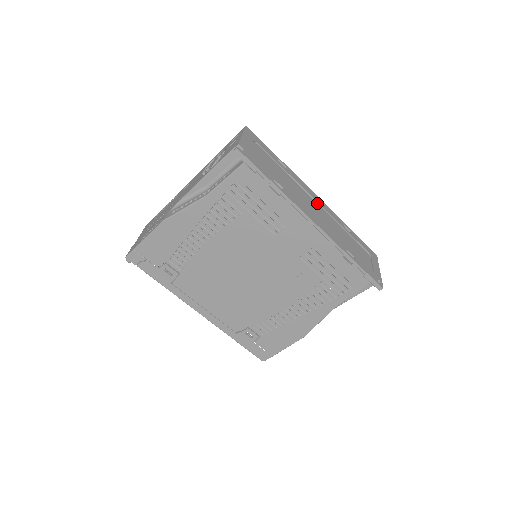
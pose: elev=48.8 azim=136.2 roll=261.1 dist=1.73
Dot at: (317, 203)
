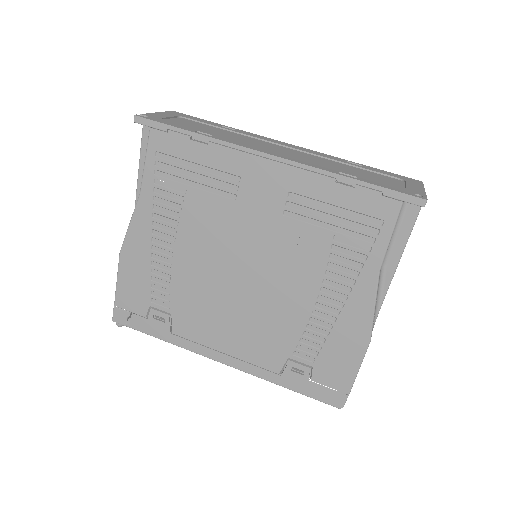
Dot at: (290, 149)
